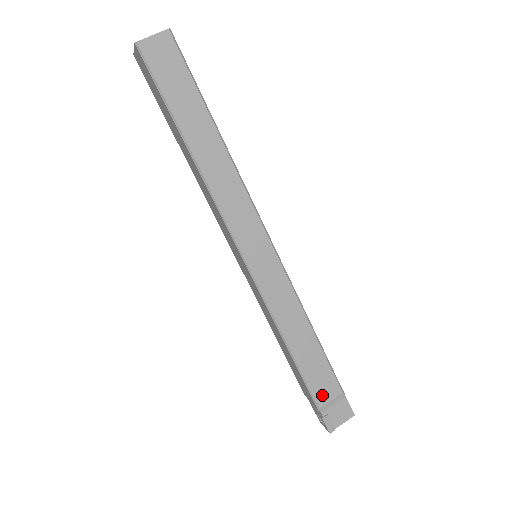
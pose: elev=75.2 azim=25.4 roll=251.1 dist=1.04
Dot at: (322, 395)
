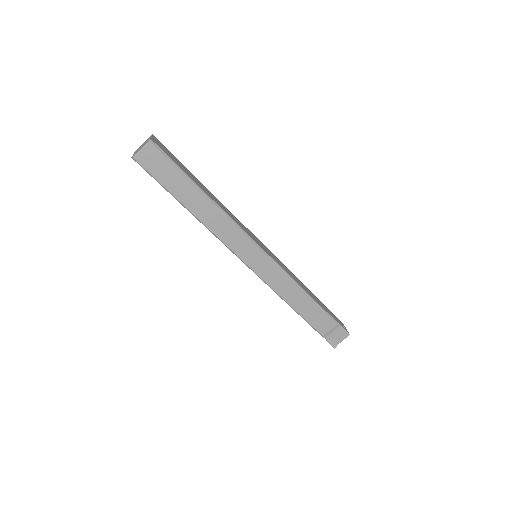
Dot at: (323, 329)
